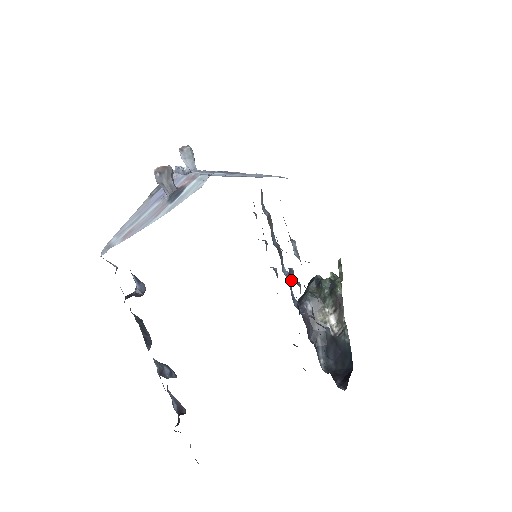
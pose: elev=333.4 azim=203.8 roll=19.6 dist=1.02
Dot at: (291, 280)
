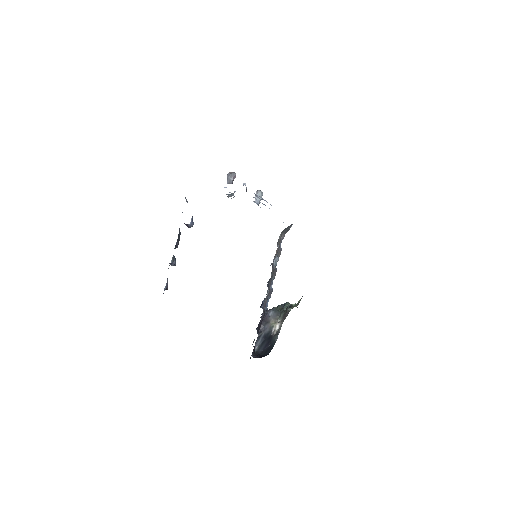
Dot at: occluded
